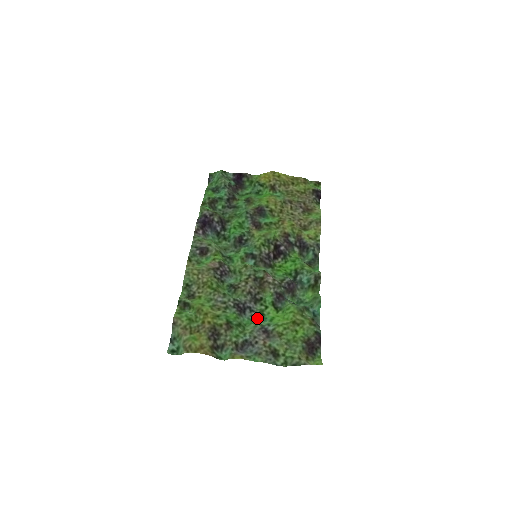
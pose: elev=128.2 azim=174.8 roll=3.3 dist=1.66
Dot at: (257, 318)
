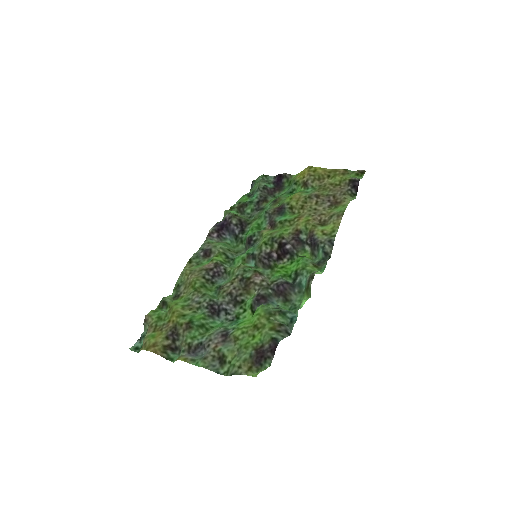
Dot at: (229, 322)
